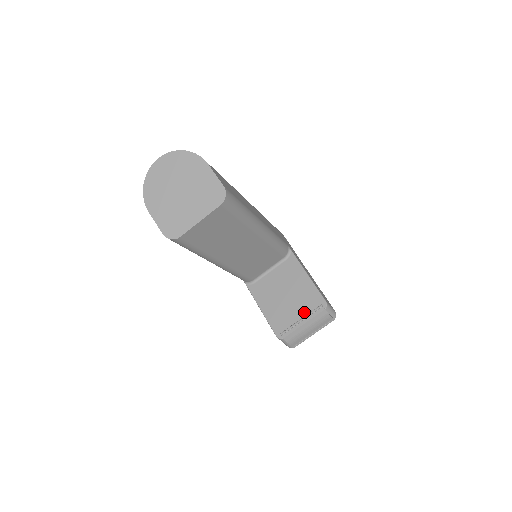
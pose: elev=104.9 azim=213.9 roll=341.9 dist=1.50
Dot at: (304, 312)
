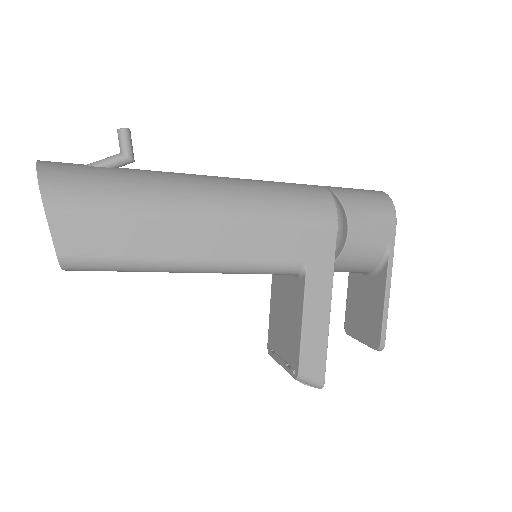
Dot at: (285, 356)
